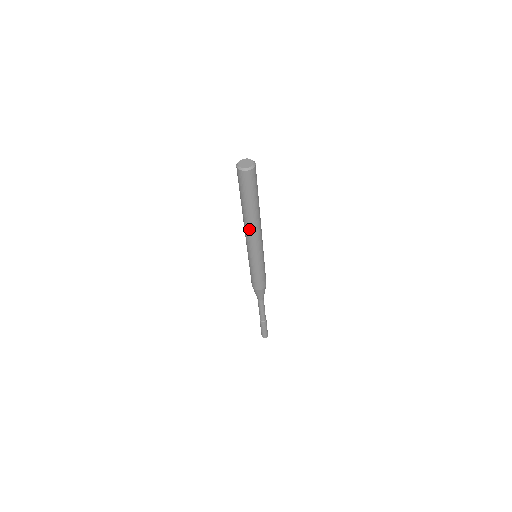
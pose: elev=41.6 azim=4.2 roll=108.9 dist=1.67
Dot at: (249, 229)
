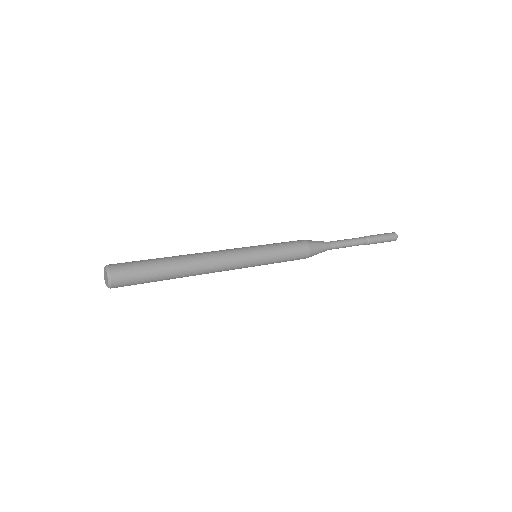
Dot at: occluded
